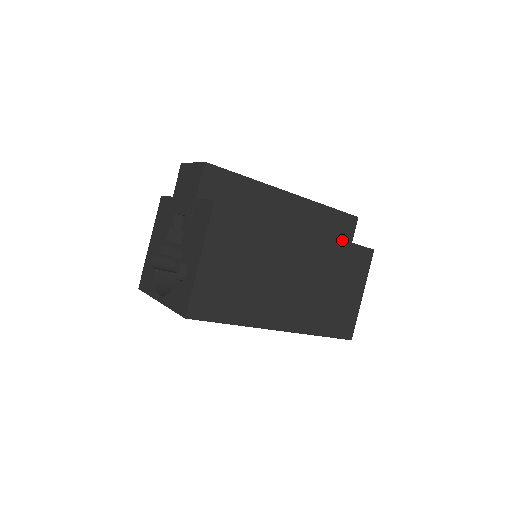
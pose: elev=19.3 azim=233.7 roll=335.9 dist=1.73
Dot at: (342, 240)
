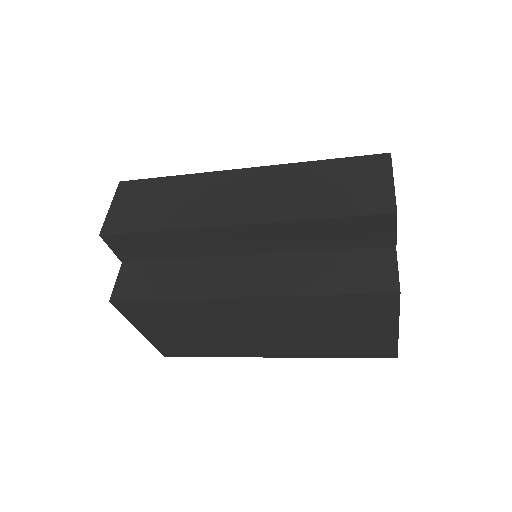
Dot at: (319, 295)
